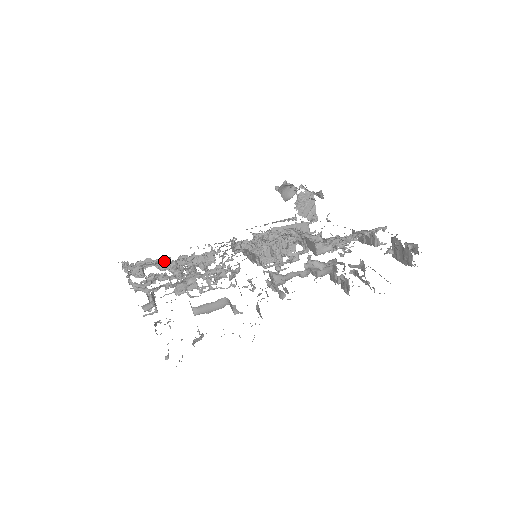
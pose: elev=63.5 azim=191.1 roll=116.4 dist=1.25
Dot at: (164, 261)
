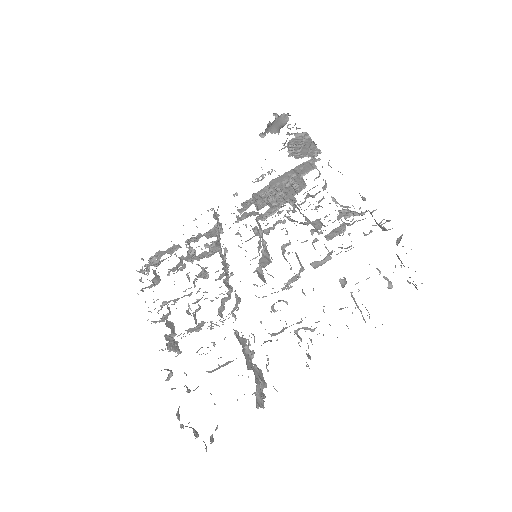
Dot at: occluded
